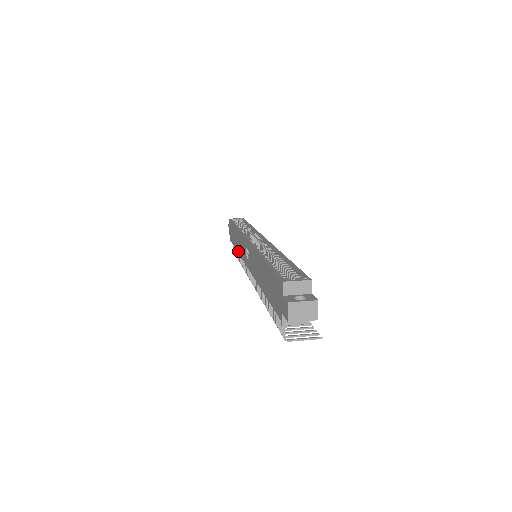
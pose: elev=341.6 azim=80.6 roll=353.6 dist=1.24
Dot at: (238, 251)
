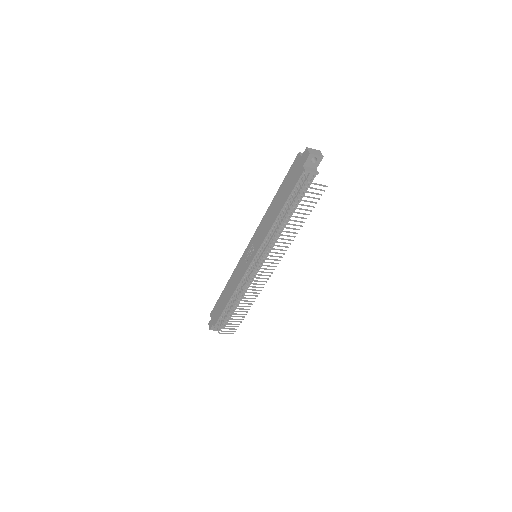
Dot at: (233, 291)
